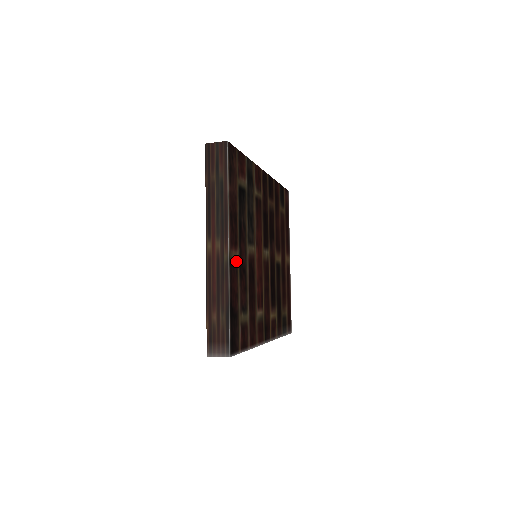
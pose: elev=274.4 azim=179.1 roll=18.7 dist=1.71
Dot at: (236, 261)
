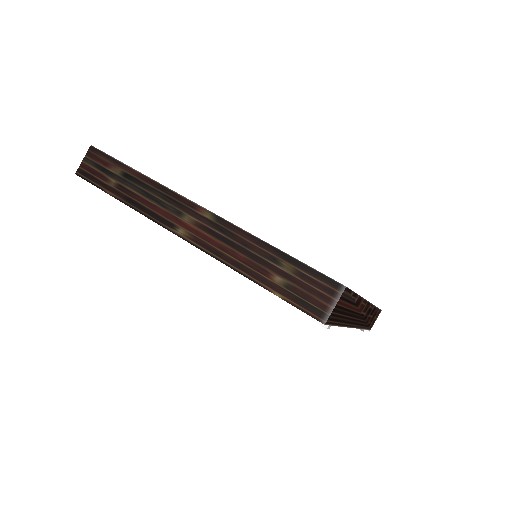
Dot at: occluded
